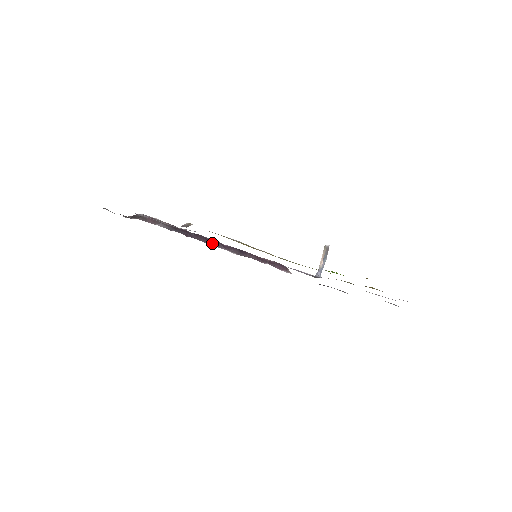
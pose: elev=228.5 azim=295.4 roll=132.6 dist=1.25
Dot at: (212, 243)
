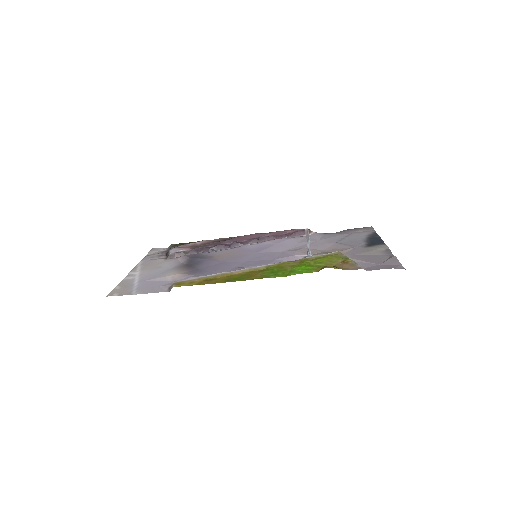
Dot at: (231, 246)
